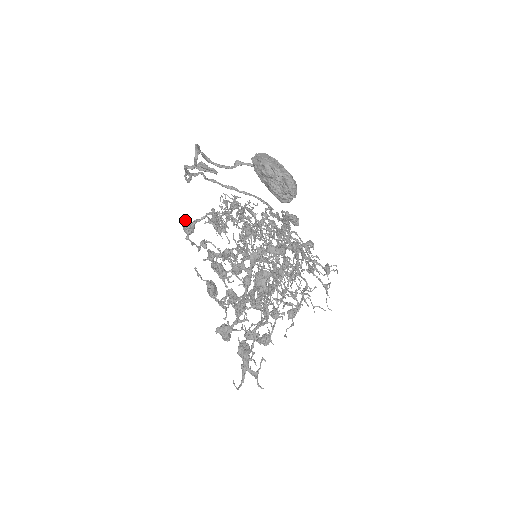
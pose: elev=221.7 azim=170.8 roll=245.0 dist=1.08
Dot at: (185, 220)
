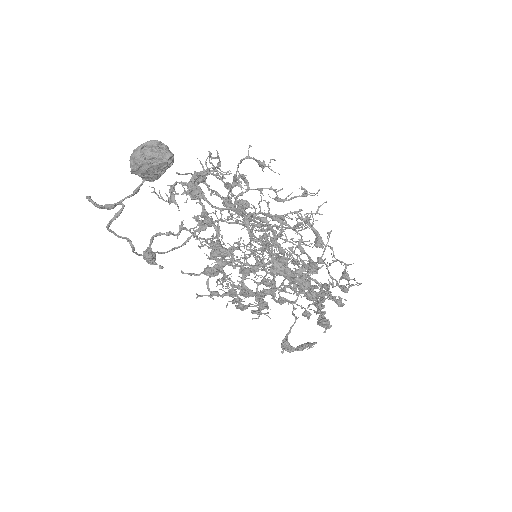
Dot at: occluded
